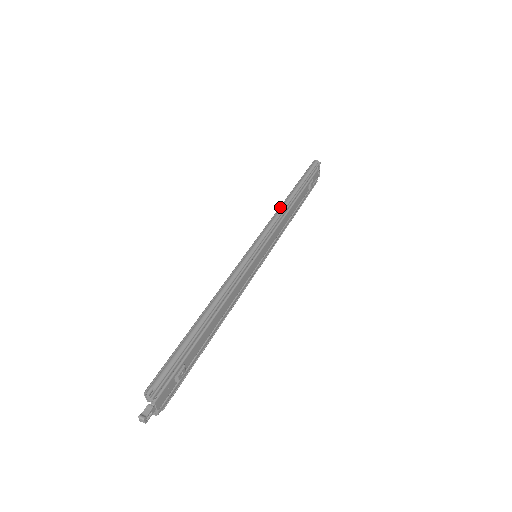
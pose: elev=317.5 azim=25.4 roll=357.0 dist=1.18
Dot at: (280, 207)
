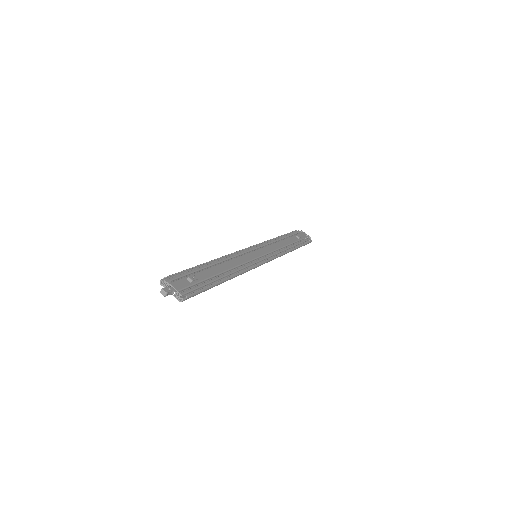
Dot at: occluded
